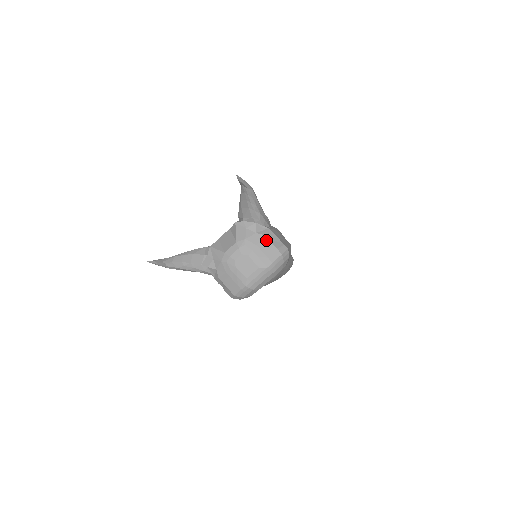
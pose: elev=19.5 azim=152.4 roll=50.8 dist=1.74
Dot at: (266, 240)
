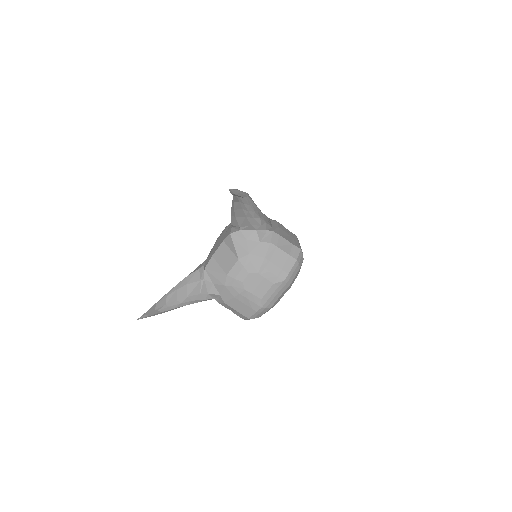
Dot at: (274, 248)
